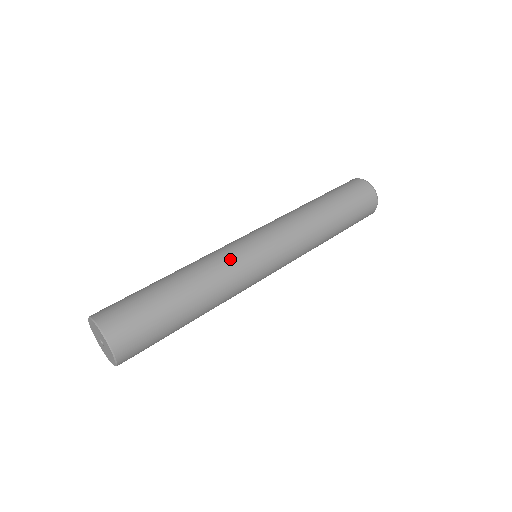
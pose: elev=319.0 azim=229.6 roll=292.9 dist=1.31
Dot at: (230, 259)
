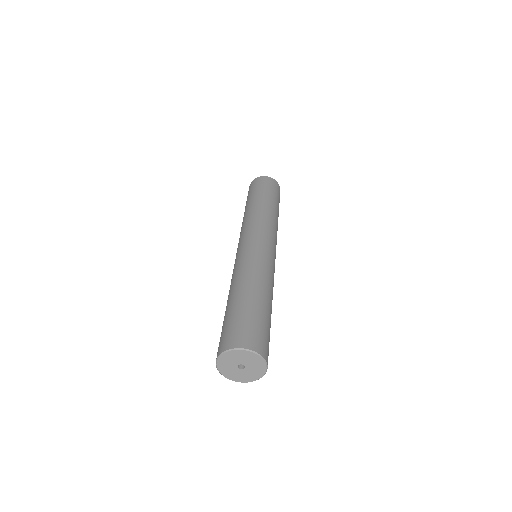
Dot at: (270, 267)
